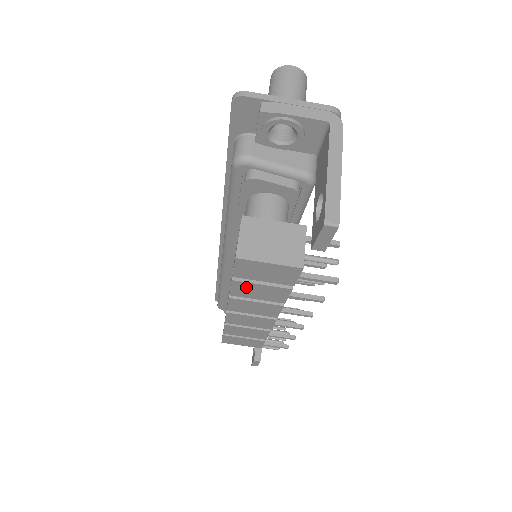
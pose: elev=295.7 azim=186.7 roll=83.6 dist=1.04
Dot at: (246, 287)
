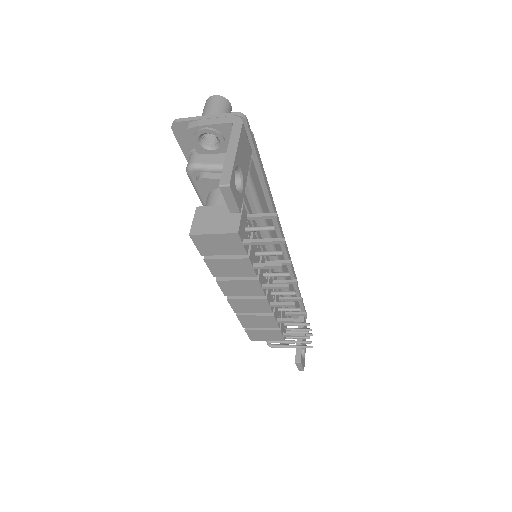
Dot at: (218, 265)
